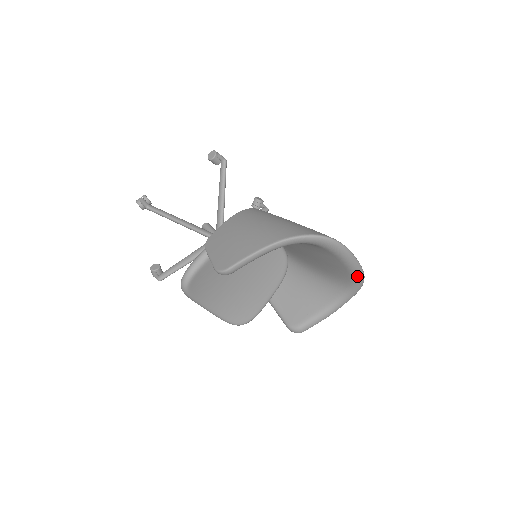
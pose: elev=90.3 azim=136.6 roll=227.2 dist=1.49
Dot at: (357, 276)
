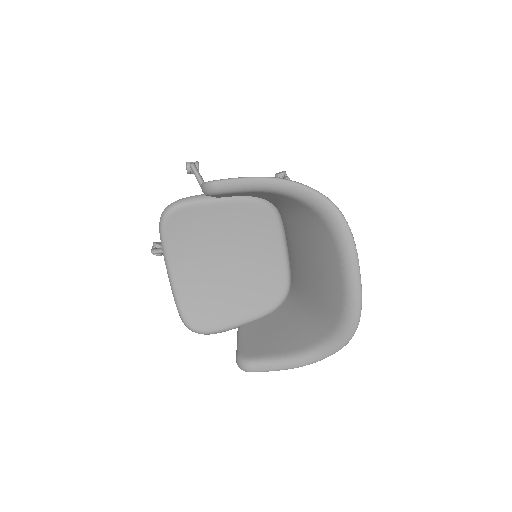
Dot at: (351, 308)
